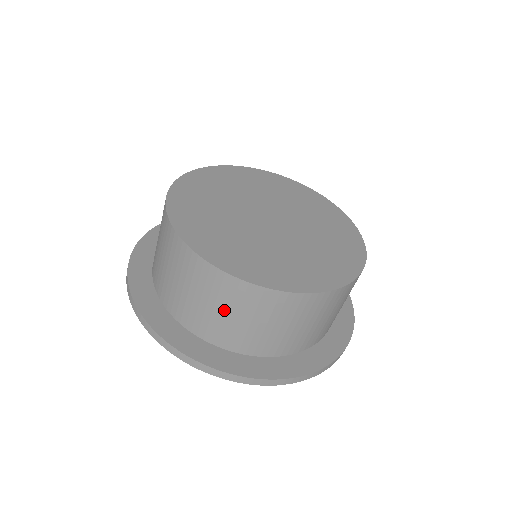
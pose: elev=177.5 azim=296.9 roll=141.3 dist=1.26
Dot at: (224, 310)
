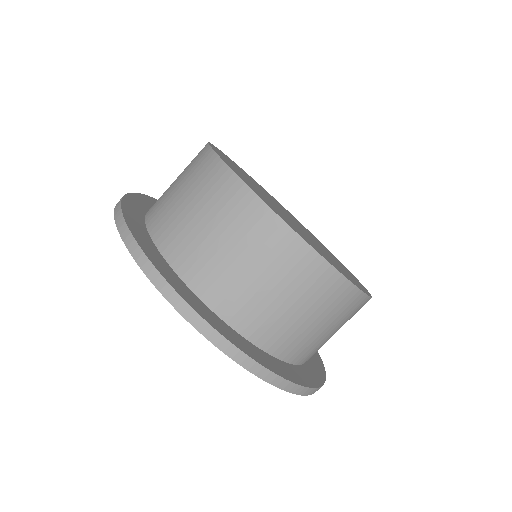
Dot at: (223, 236)
